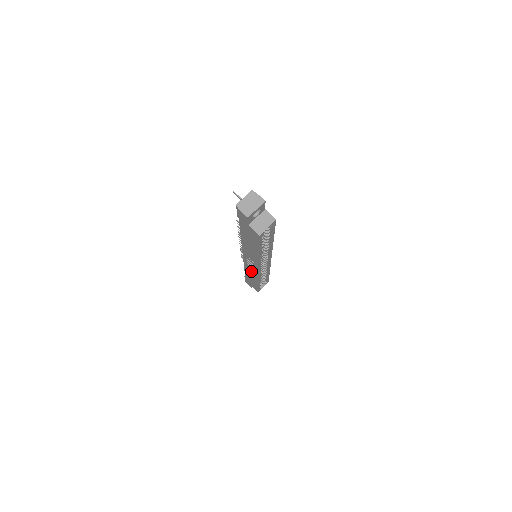
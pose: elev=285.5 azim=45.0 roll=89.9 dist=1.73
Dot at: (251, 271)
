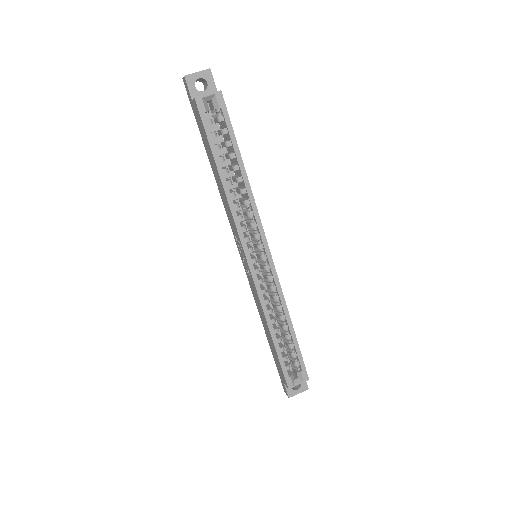
Dot at: (256, 296)
